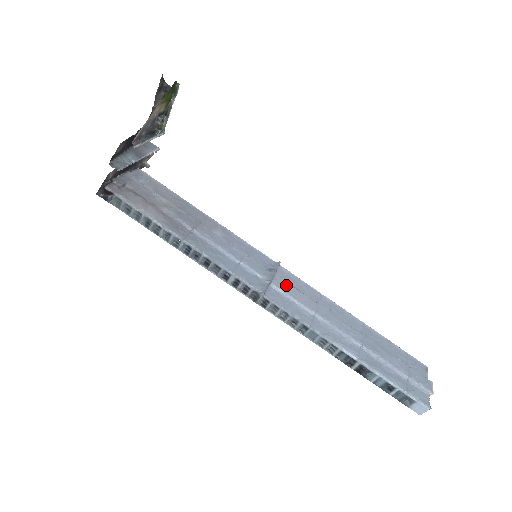
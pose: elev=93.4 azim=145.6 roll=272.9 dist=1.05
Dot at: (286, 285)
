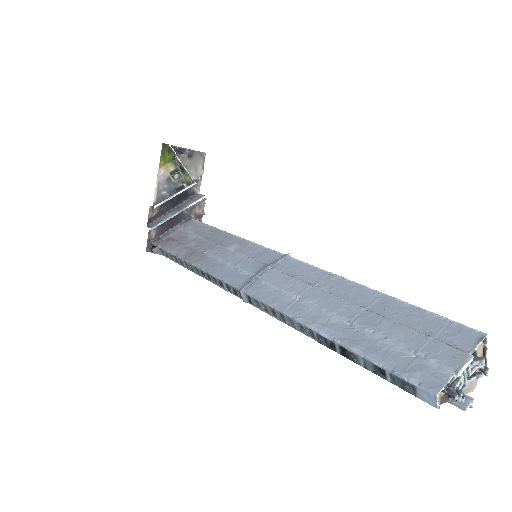
Dot at: (277, 275)
